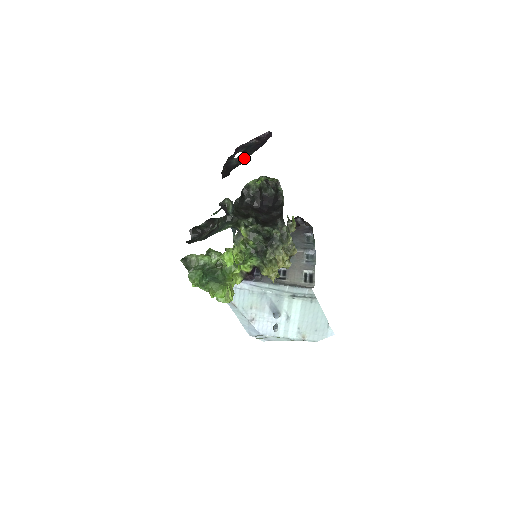
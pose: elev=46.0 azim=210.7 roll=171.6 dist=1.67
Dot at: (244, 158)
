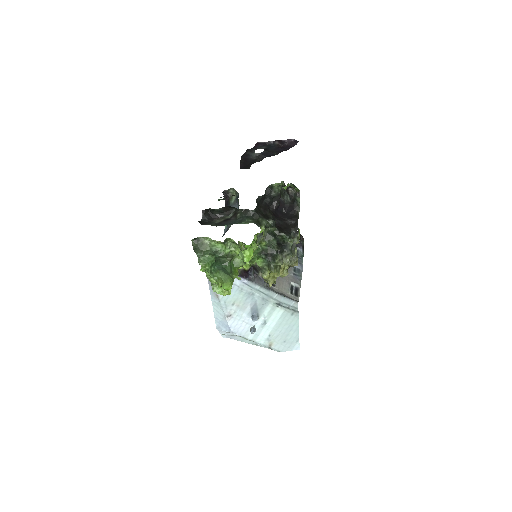
Dot at: (266, 156)
